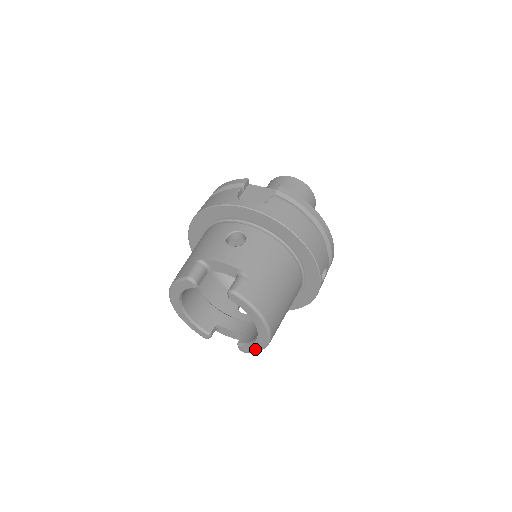
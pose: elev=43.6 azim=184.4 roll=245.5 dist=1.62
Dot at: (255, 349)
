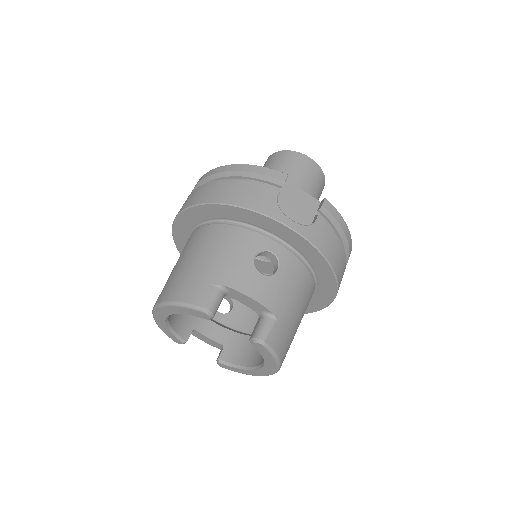
Dot at: (240, 372)
